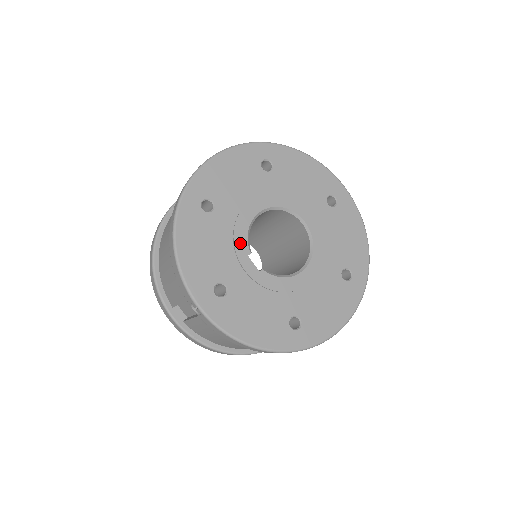
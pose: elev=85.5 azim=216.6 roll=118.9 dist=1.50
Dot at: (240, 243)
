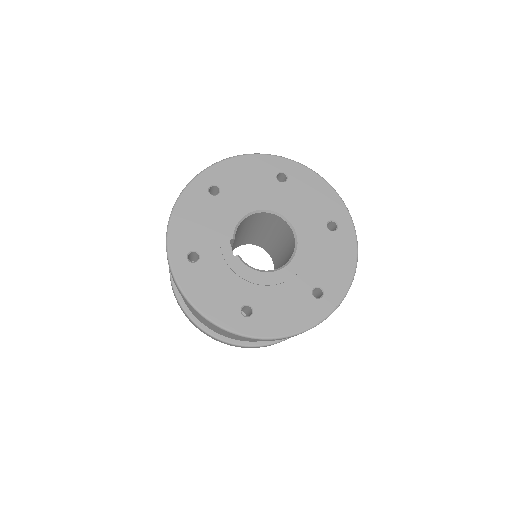
Dot at: (227, 227)
